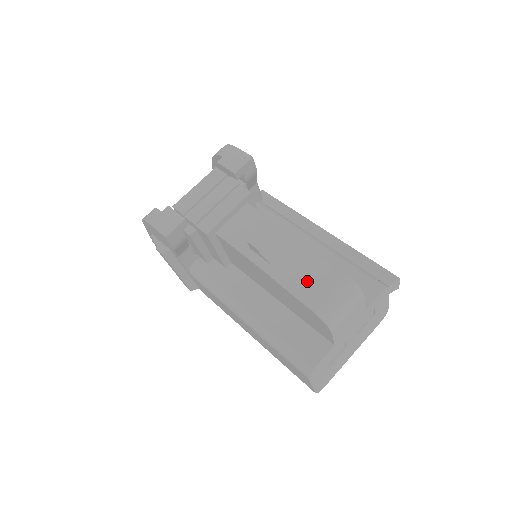
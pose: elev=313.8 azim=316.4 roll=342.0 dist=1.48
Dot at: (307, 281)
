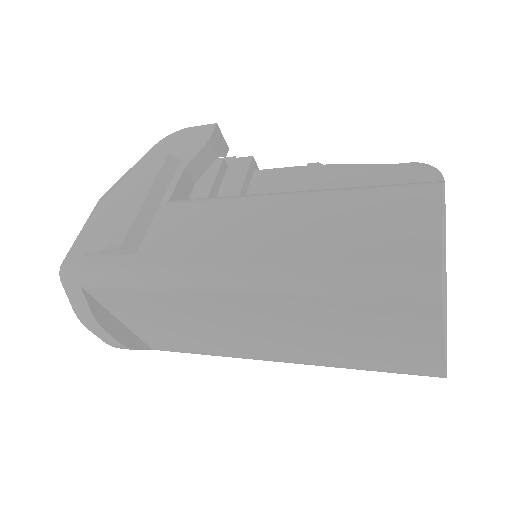
Dot at: occluded
